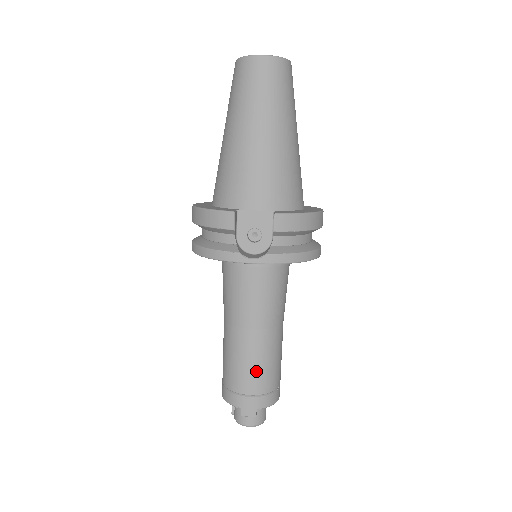
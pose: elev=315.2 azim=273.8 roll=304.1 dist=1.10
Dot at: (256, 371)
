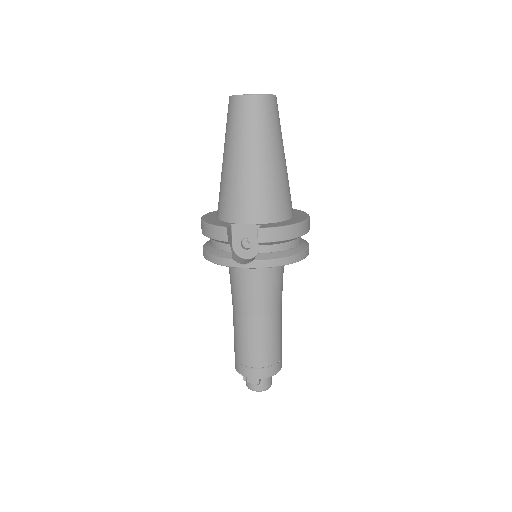
Dot at: (257, 349)
